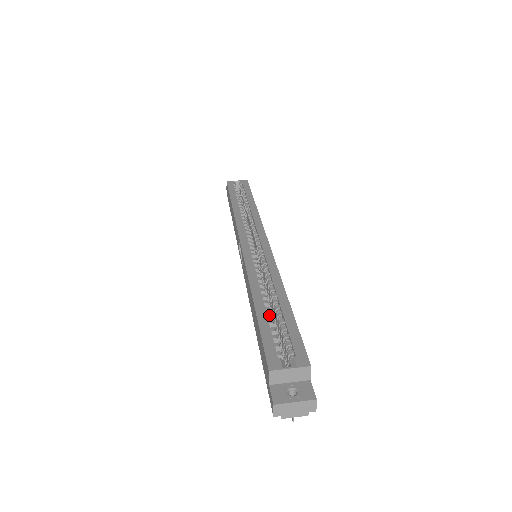
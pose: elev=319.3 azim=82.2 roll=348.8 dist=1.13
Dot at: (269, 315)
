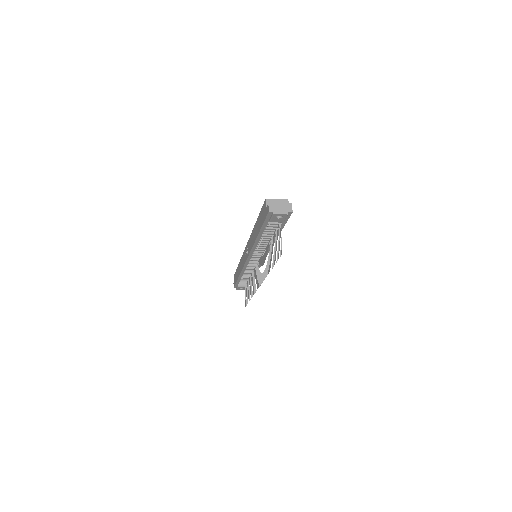
Dot at: occluded
